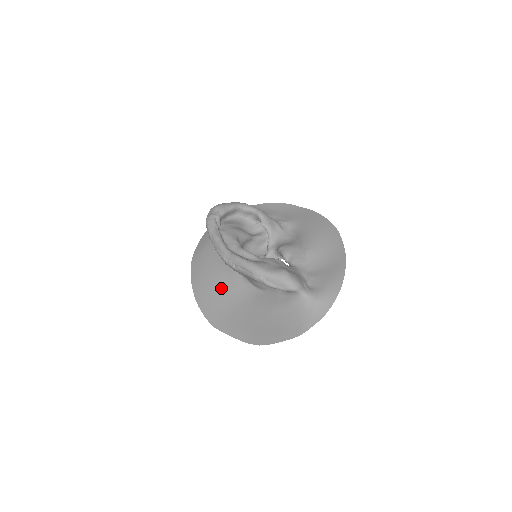
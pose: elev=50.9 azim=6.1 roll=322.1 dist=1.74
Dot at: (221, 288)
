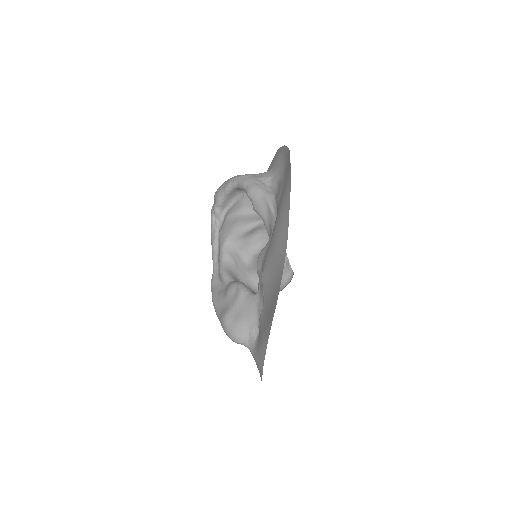
Dot at: occluded
